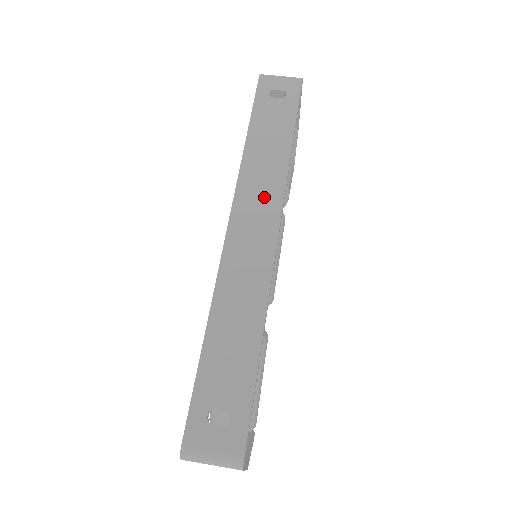
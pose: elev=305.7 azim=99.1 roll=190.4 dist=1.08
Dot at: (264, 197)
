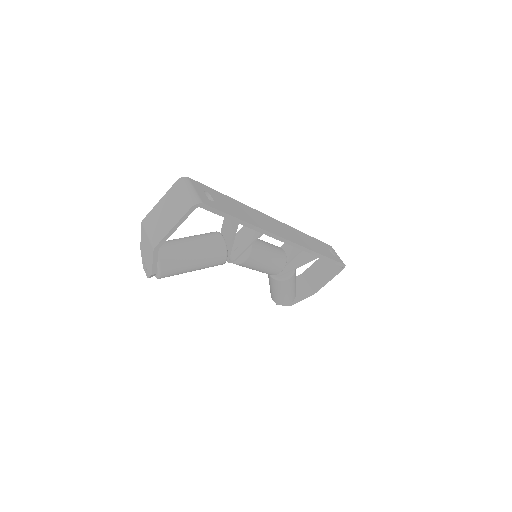
Dot at: (296, 237)
